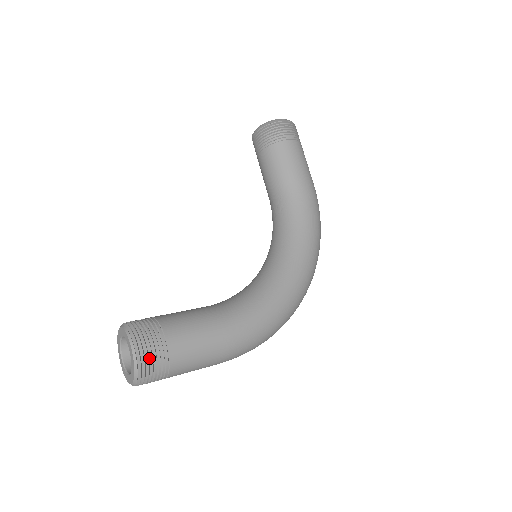
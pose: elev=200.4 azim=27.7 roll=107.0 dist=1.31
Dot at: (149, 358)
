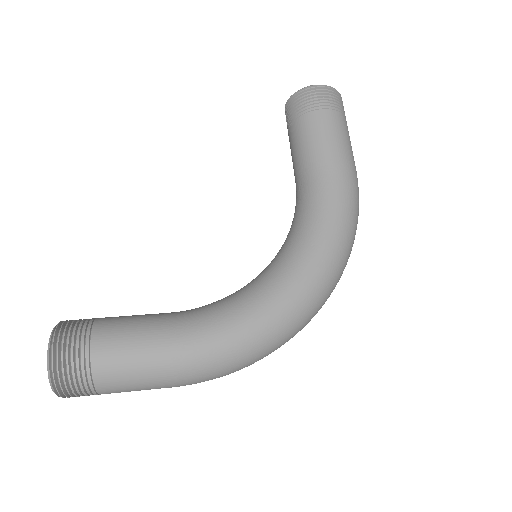
Dot at: (66, 365)
